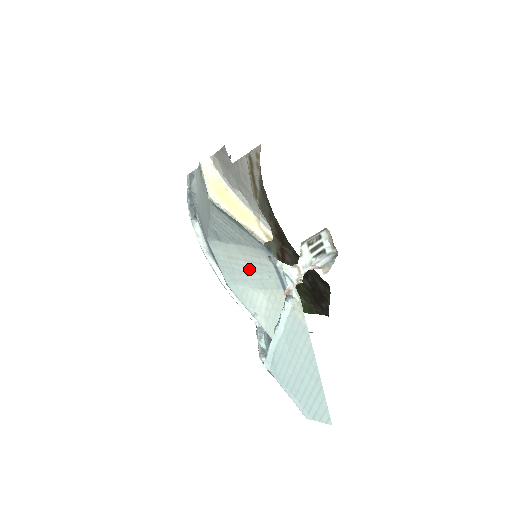
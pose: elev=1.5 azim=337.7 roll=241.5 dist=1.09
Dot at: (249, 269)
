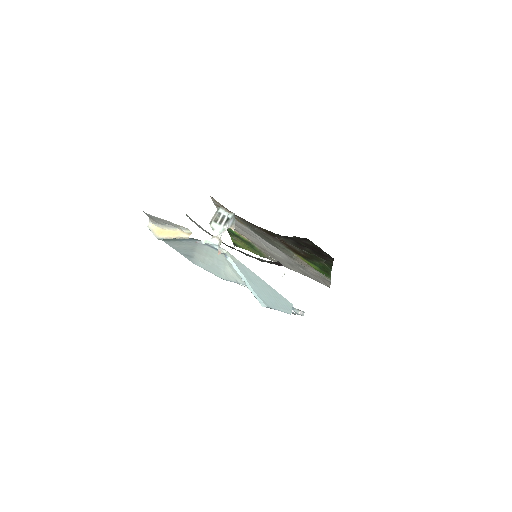
Dot at: (211, 259)
